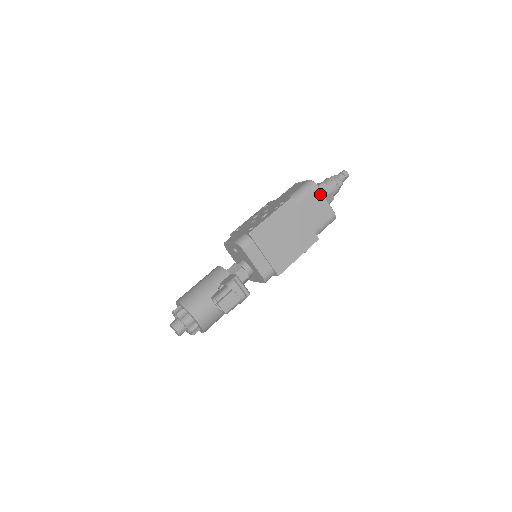
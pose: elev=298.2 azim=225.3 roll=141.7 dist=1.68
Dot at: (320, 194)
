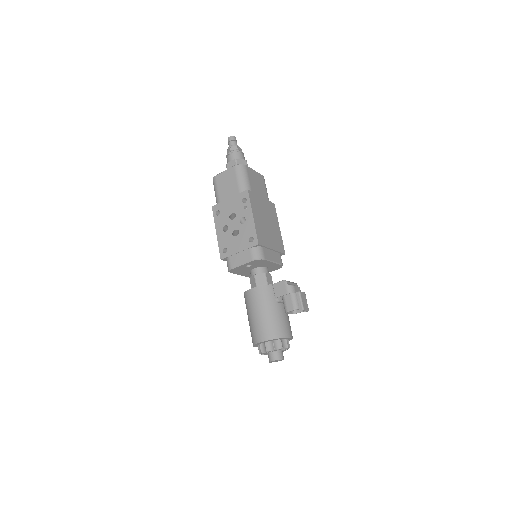
Dot at: (251, 170)
